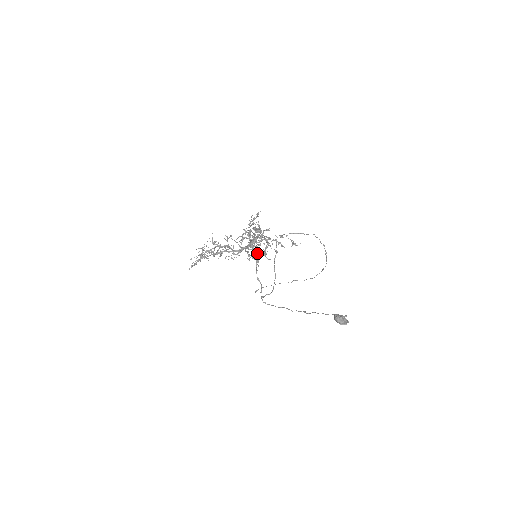
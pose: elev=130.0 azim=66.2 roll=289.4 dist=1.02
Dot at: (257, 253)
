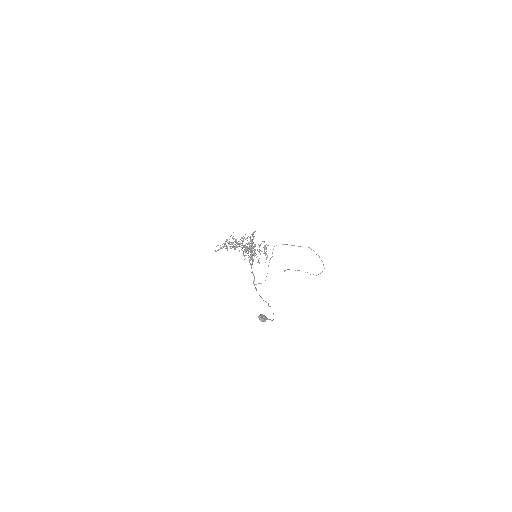
Dot at: (245, 258)
